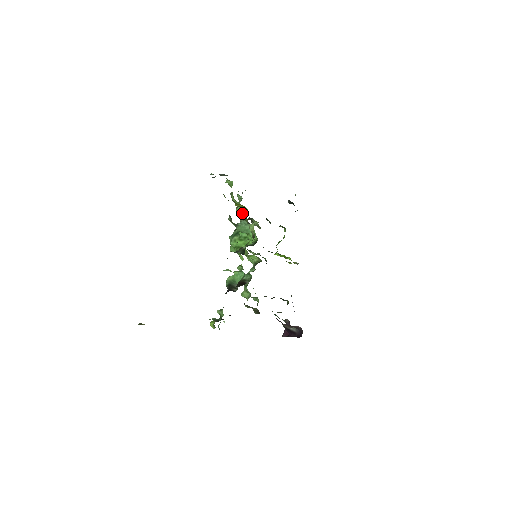
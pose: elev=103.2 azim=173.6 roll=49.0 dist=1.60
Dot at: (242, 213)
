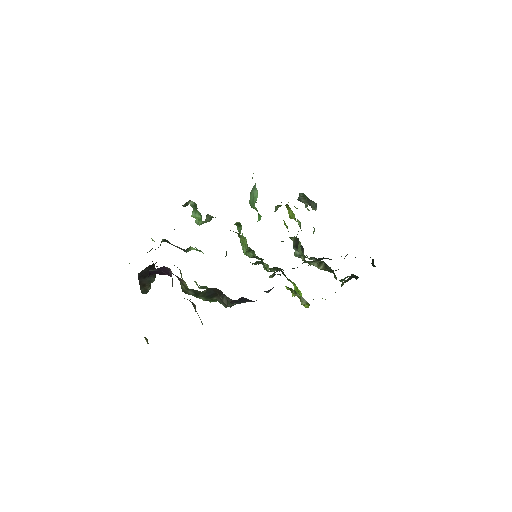
Dot at: occluded
